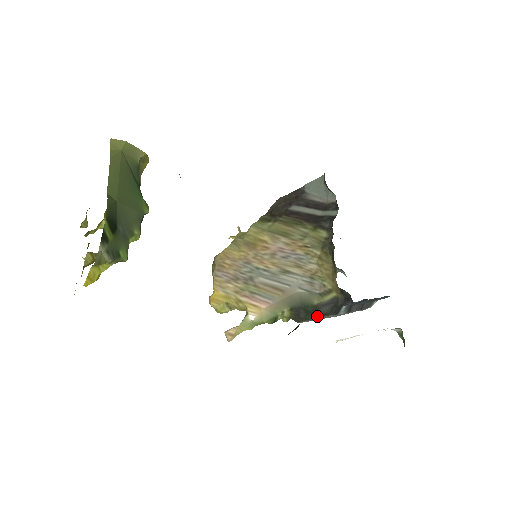
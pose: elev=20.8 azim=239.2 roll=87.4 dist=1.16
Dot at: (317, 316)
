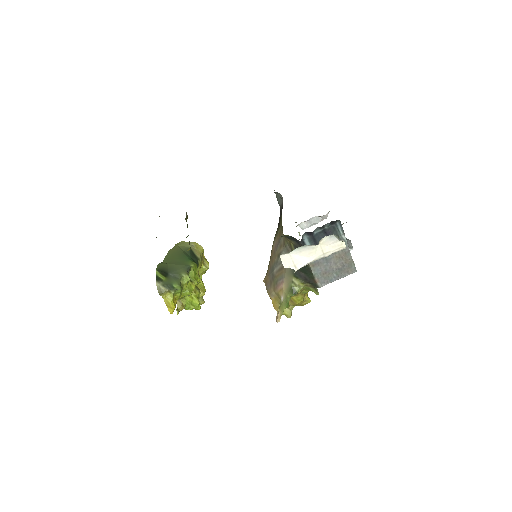
Dot at: (309, 270)
